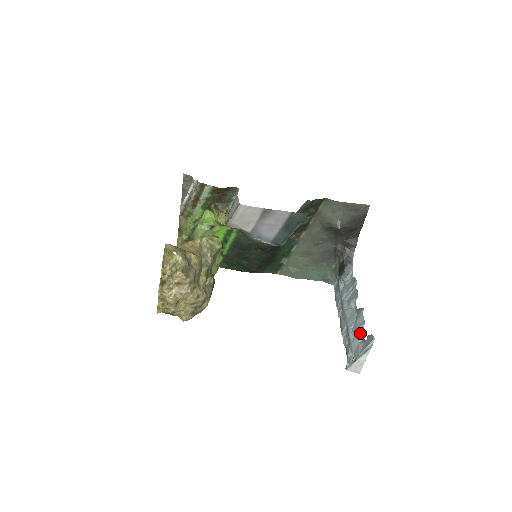
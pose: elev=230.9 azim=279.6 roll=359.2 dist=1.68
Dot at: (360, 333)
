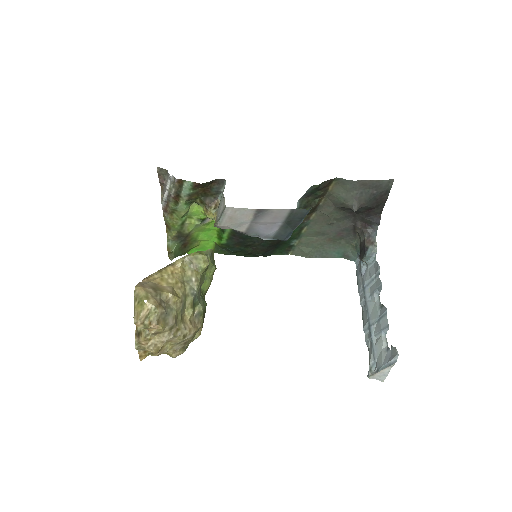
Dot at: (383, 337)
